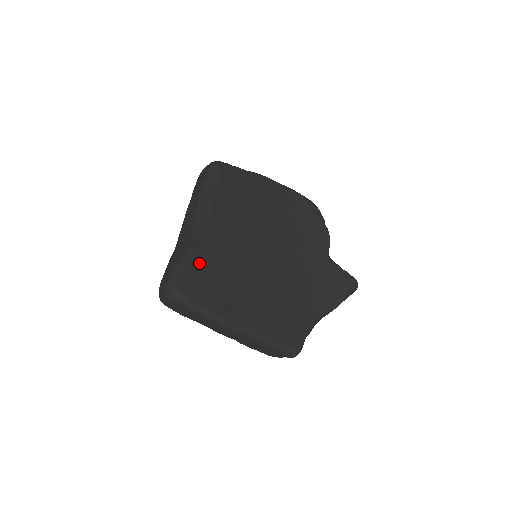
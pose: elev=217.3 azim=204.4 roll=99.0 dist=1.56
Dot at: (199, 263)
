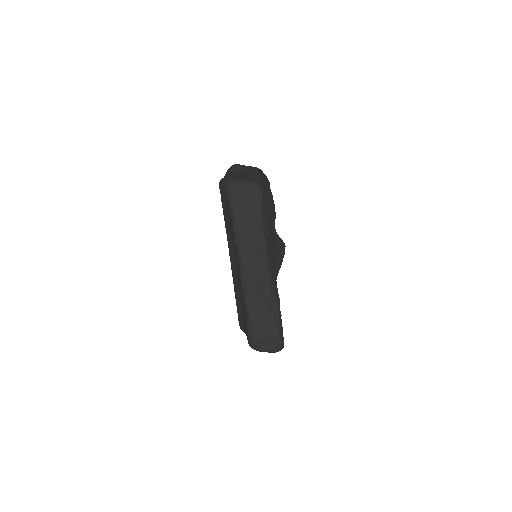
Dot at: occluded
